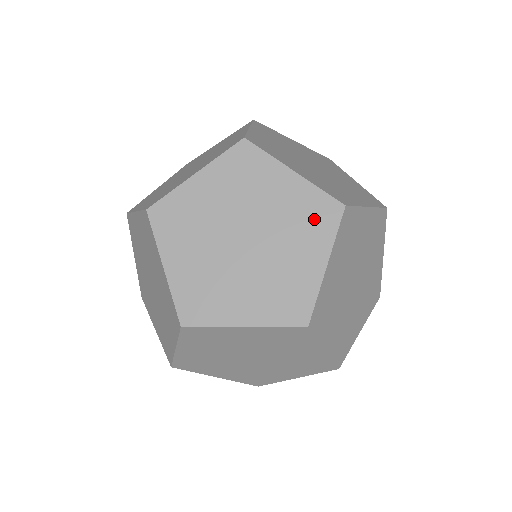
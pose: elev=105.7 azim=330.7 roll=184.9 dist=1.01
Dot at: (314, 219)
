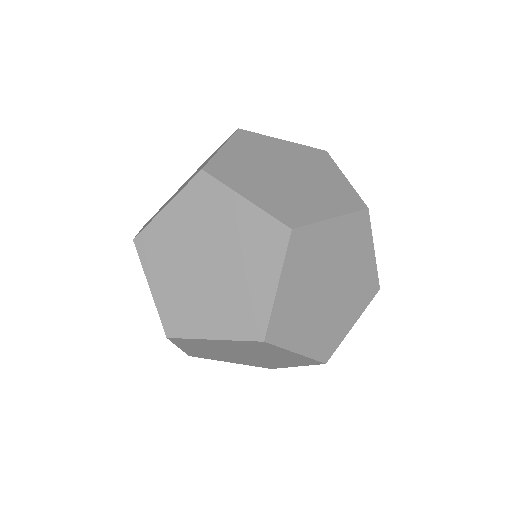
Dot at: occluded
